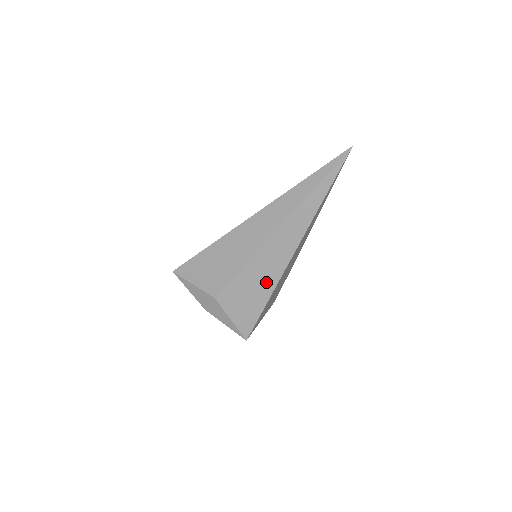
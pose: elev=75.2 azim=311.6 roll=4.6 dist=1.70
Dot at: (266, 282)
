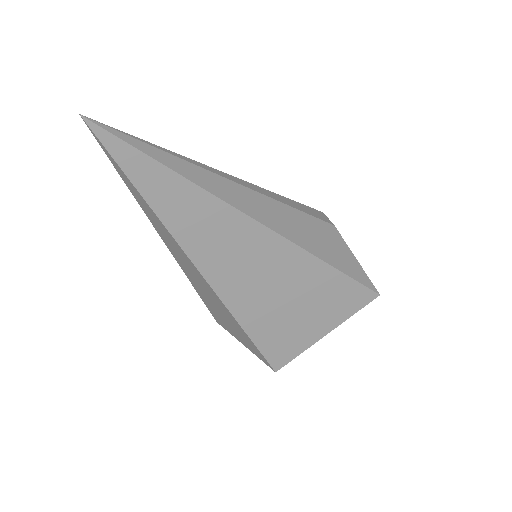
Dot at: (222, 308)
